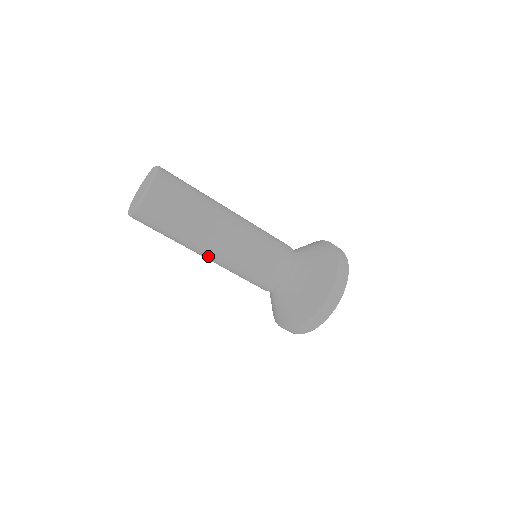
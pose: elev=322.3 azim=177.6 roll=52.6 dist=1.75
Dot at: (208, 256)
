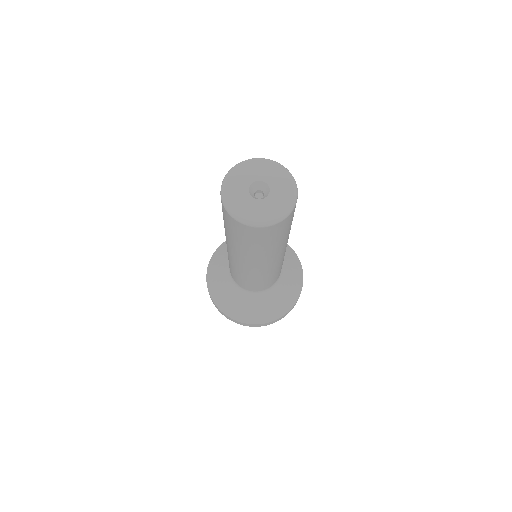
Dot at: (265, 265)
